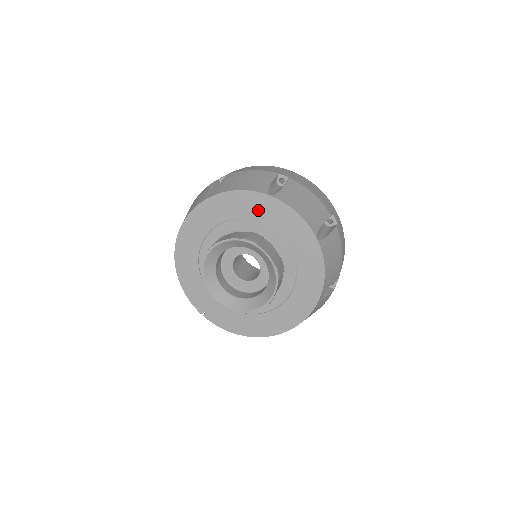
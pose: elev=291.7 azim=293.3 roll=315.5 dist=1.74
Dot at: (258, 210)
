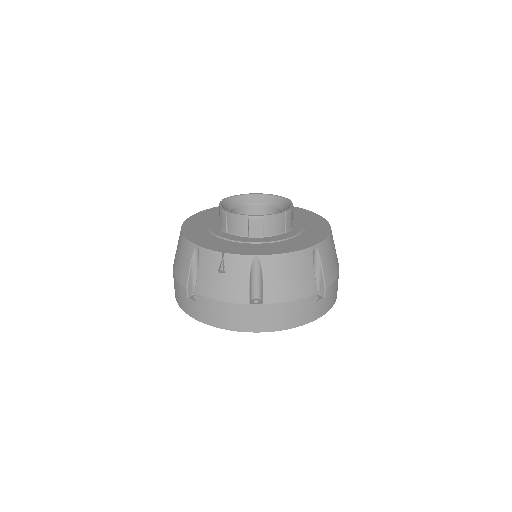
Dot at: occluded
